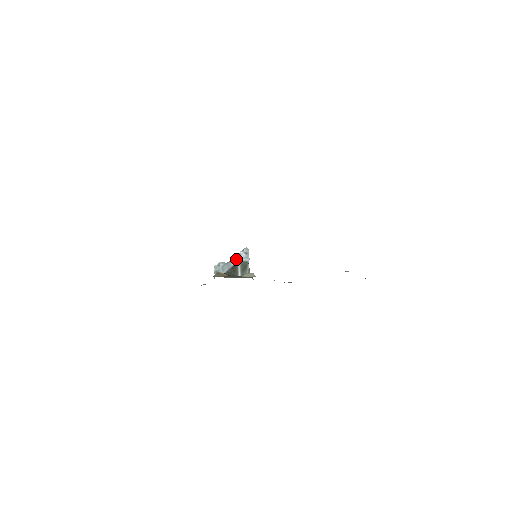
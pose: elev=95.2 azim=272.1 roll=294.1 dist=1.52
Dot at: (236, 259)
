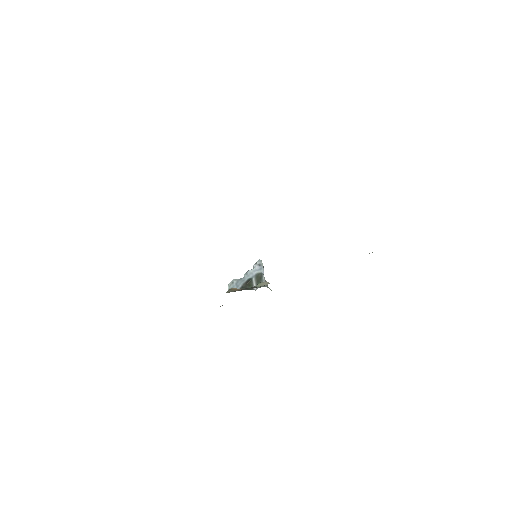
Dot at: (250, 273)
